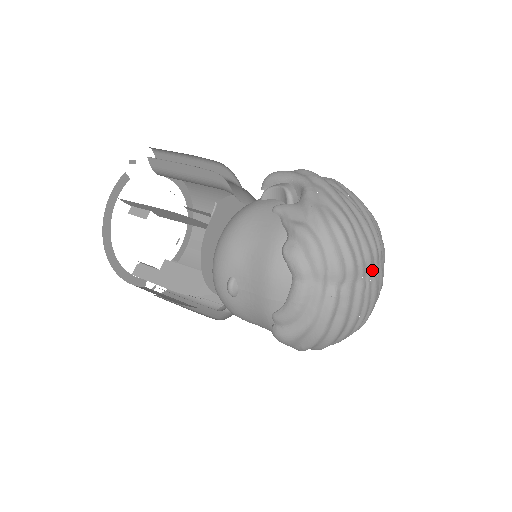
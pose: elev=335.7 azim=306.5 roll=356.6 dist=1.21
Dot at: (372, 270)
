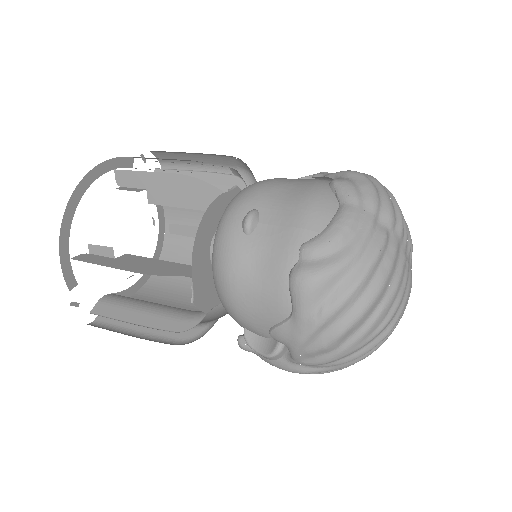
Dot at: (409, 257)
